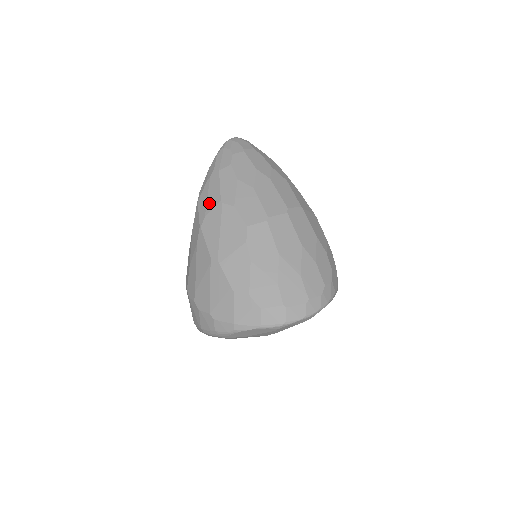
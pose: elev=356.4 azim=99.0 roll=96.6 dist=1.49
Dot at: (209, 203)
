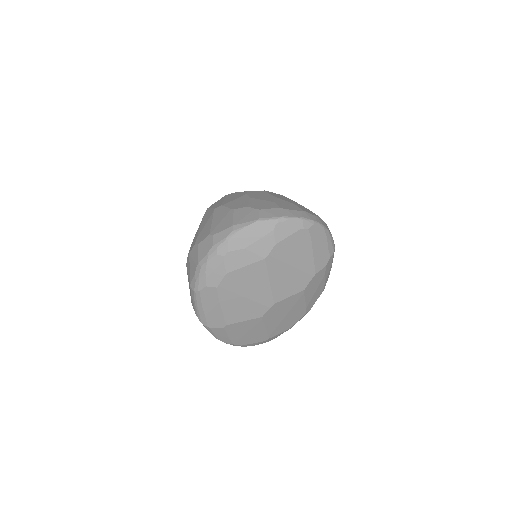
Dot at: occluded
